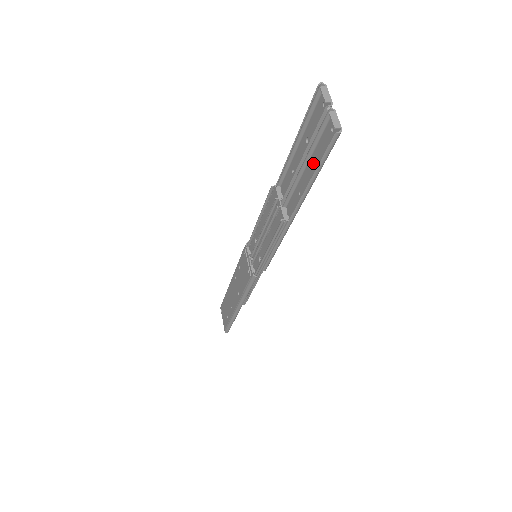
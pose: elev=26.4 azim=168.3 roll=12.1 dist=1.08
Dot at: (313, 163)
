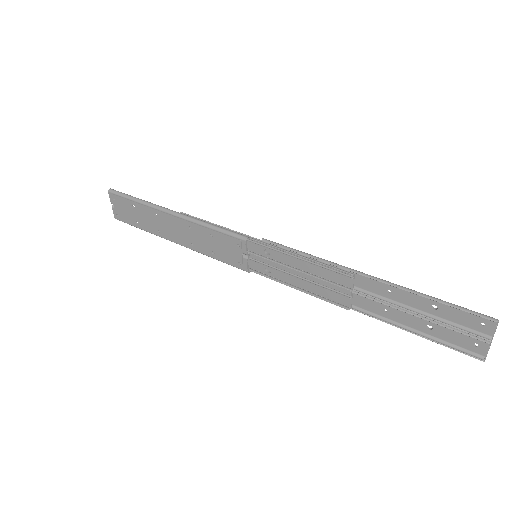
Dot at: occluded
